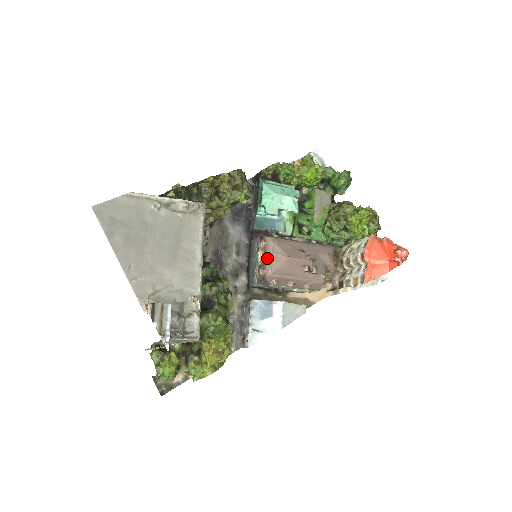
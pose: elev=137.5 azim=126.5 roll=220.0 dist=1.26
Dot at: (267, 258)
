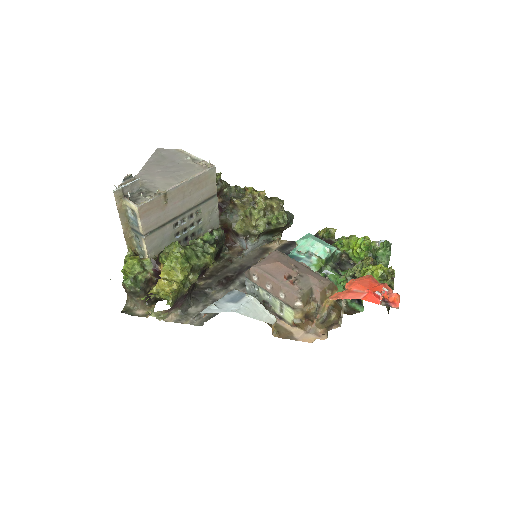
Dot at: (262, 259)
